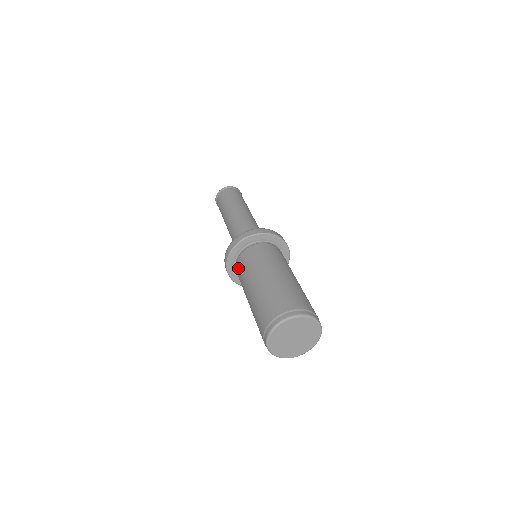
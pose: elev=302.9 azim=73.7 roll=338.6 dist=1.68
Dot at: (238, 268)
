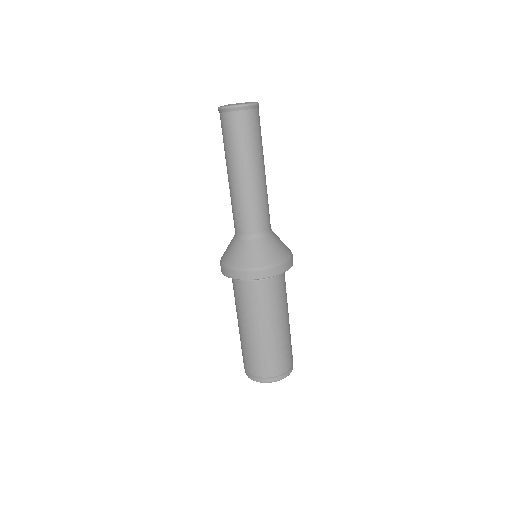
Dot at: (233, 286)
